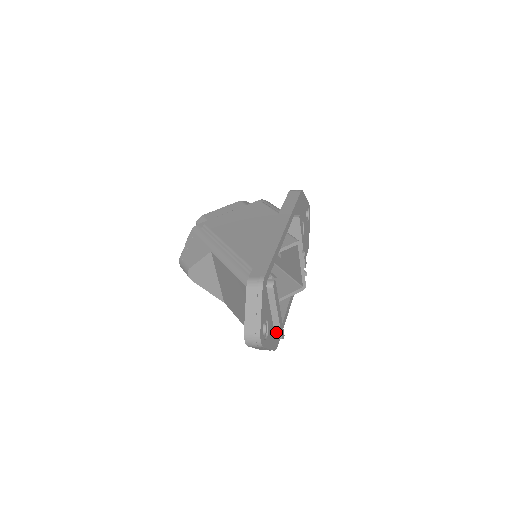
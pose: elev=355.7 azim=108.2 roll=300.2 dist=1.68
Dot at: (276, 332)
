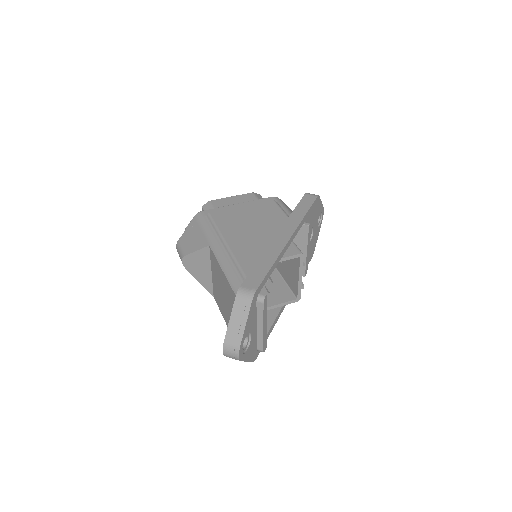
Dot at: (258, 344)
